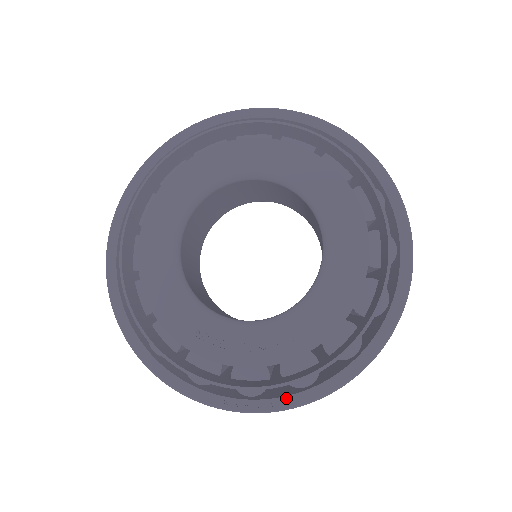
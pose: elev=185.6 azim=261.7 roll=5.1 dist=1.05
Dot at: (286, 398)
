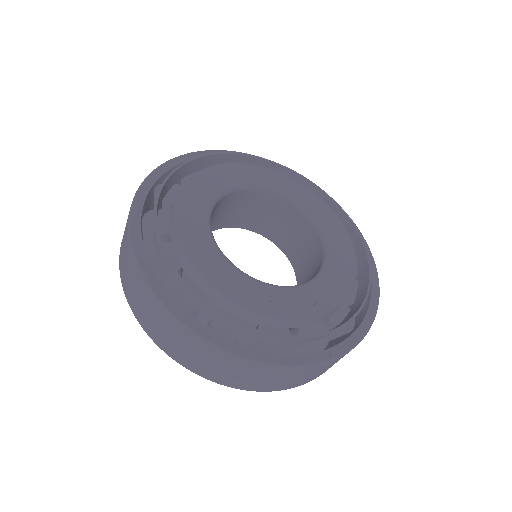
Dot at: (348, 340)
